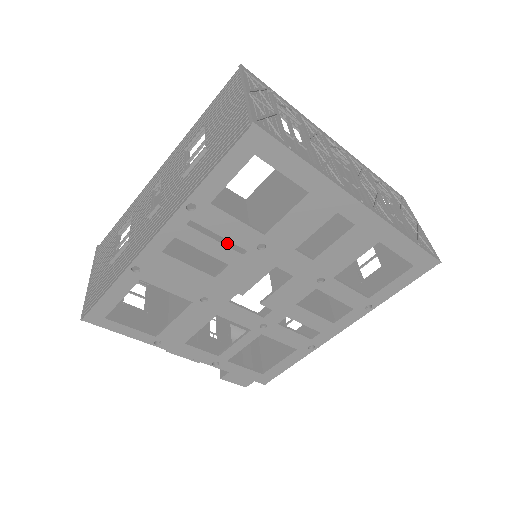
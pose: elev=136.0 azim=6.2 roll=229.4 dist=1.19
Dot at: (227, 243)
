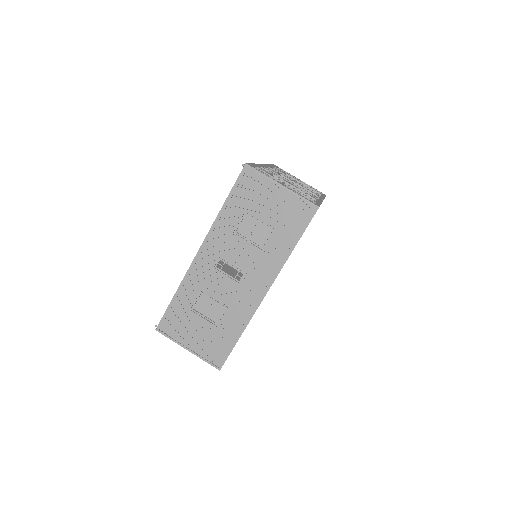
Dot at: occluded
